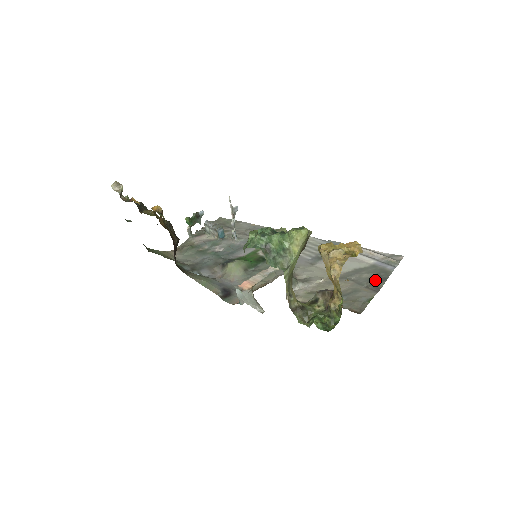
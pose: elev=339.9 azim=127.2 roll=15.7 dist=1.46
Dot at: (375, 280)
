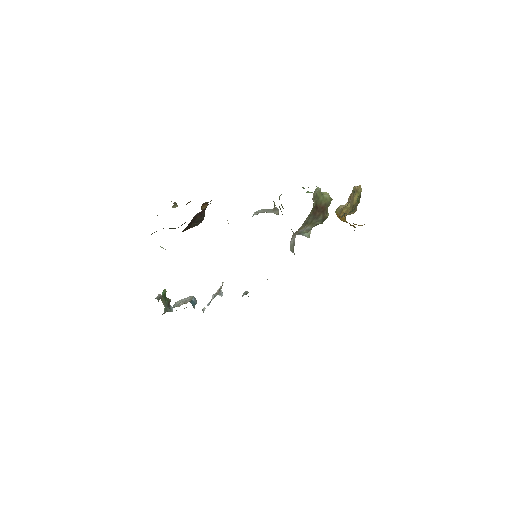
Dot at: occluded
